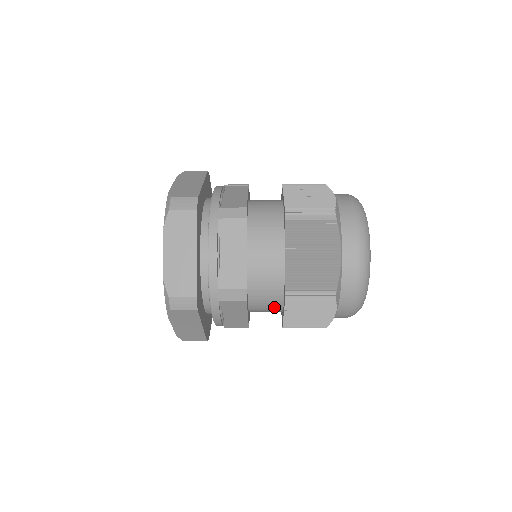
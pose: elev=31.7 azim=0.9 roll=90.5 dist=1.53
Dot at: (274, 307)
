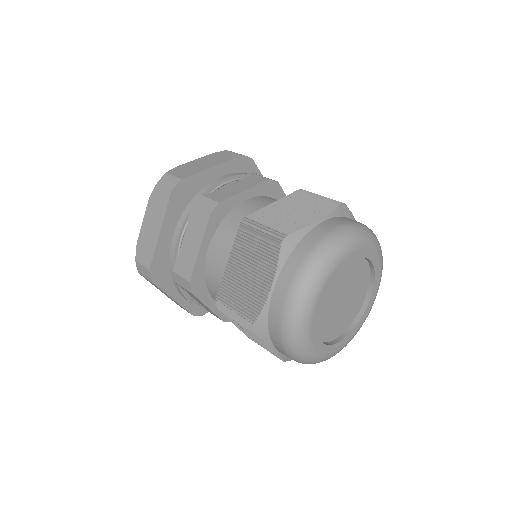
Dot at: occluded
